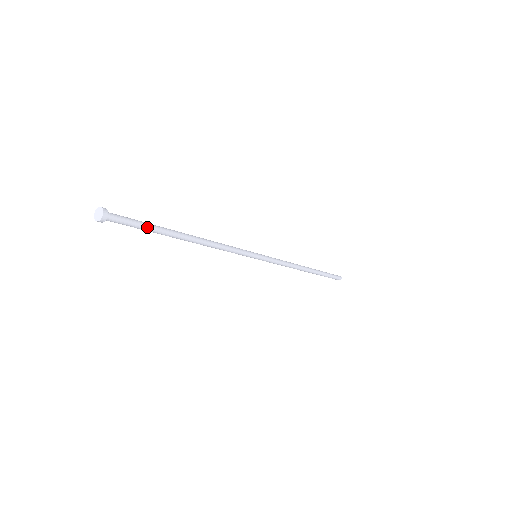
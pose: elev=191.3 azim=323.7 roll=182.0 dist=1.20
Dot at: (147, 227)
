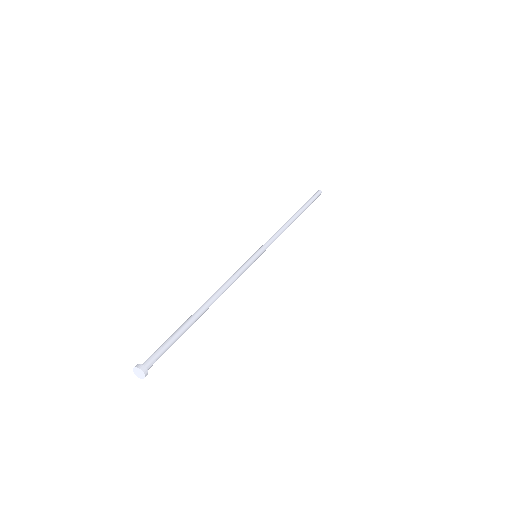
Dot at: (176, 340)
